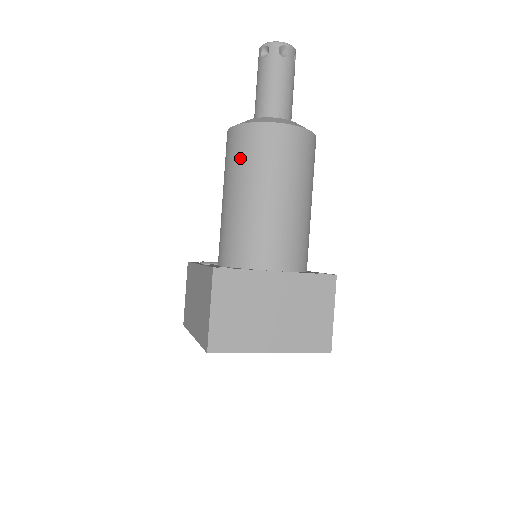
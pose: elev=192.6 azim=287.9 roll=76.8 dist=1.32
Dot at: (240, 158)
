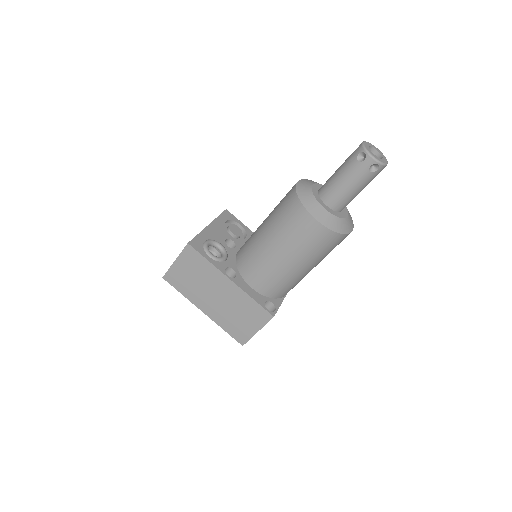
Dot at: (317, 249)
